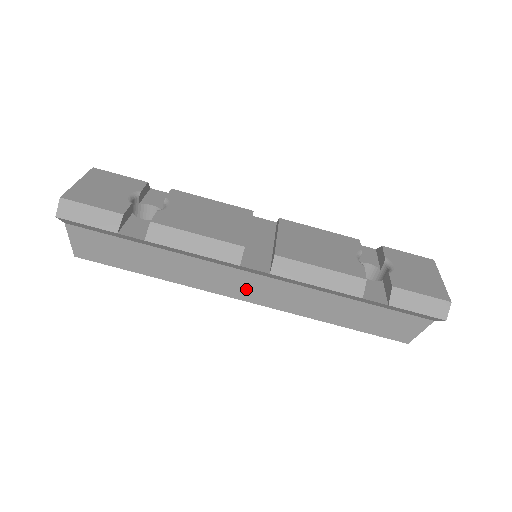
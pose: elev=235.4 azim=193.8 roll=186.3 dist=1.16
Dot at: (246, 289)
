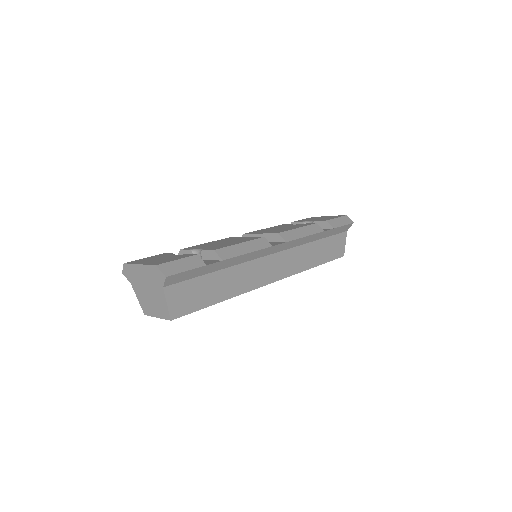
Dot at: (273, 271)
